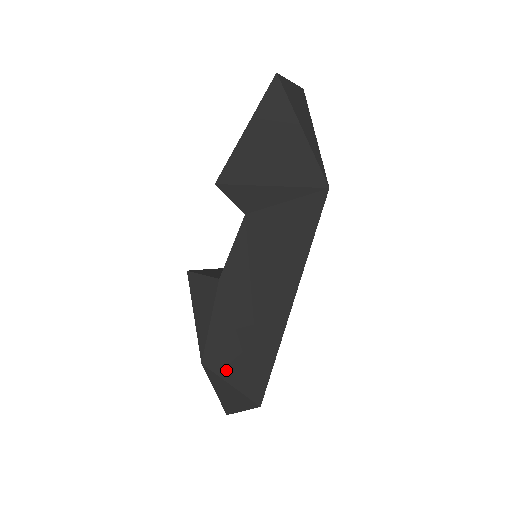
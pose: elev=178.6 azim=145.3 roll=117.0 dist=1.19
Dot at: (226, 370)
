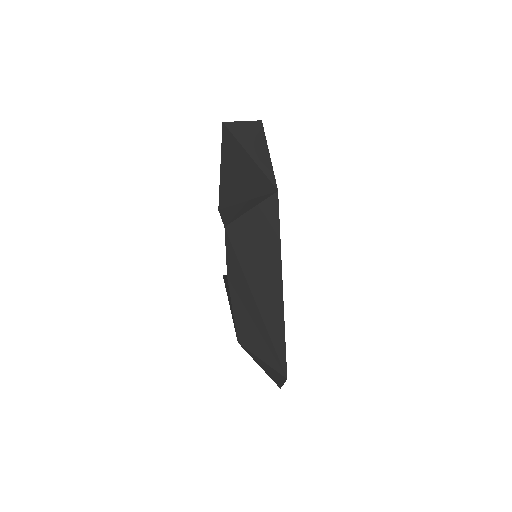
Dot at: (254, 347)
